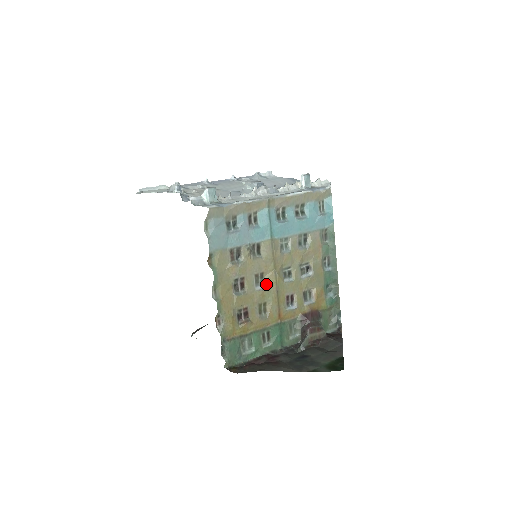
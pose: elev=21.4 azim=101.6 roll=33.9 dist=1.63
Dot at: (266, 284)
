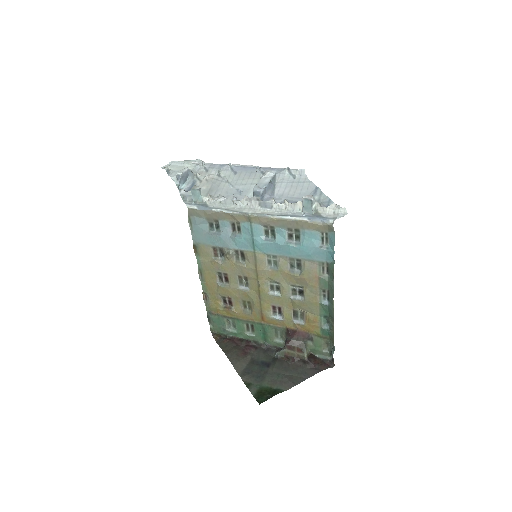
Dot at: (250, 287)
